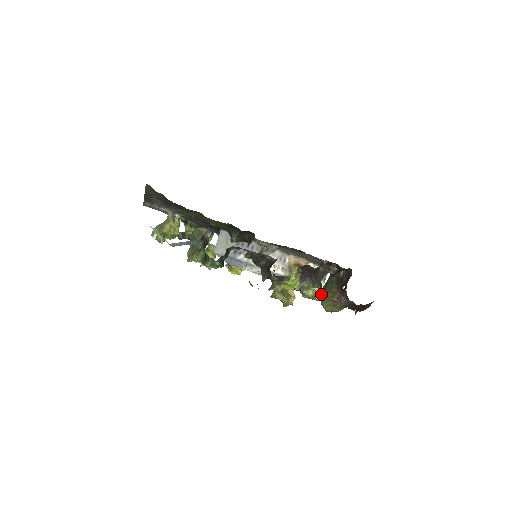
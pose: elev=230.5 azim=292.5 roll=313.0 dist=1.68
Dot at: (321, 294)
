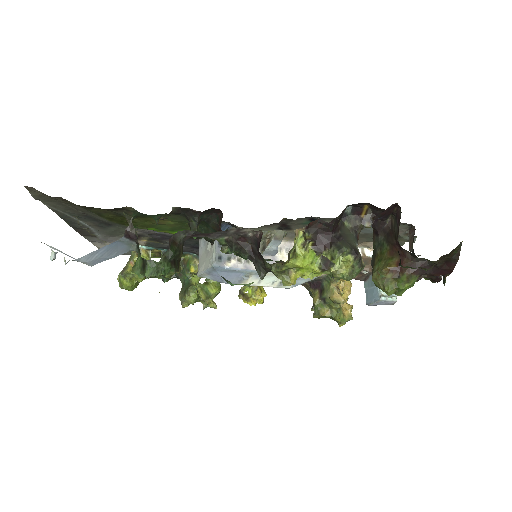
Dot at: occluded
